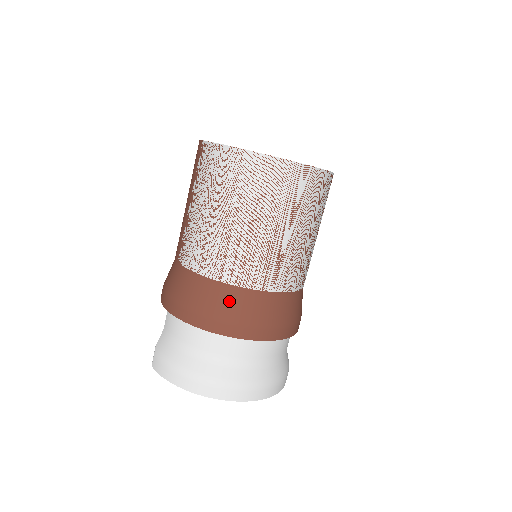
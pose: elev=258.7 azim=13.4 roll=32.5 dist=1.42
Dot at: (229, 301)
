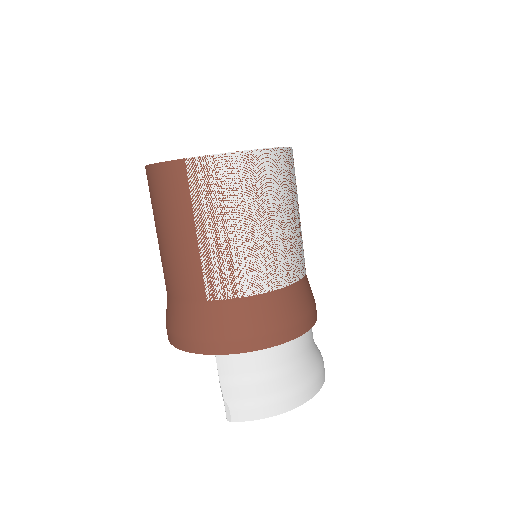
Dot at: (290, 303)
